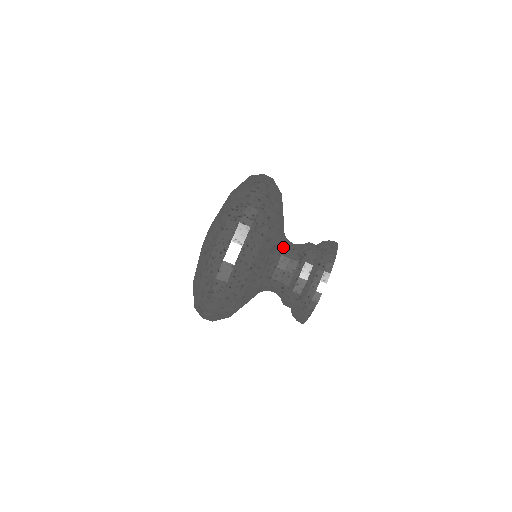
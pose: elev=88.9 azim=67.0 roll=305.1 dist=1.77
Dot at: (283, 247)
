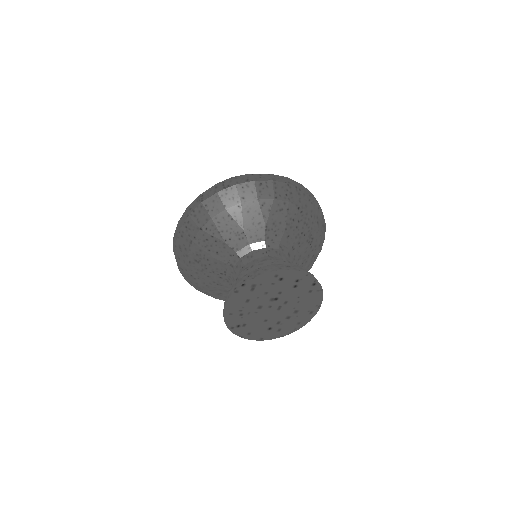
Dot at: (261, 247)
